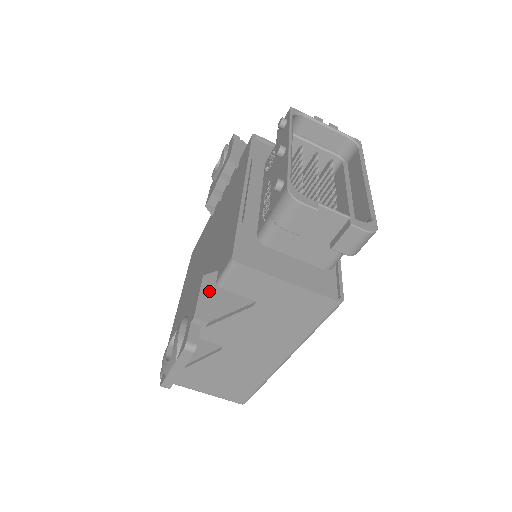
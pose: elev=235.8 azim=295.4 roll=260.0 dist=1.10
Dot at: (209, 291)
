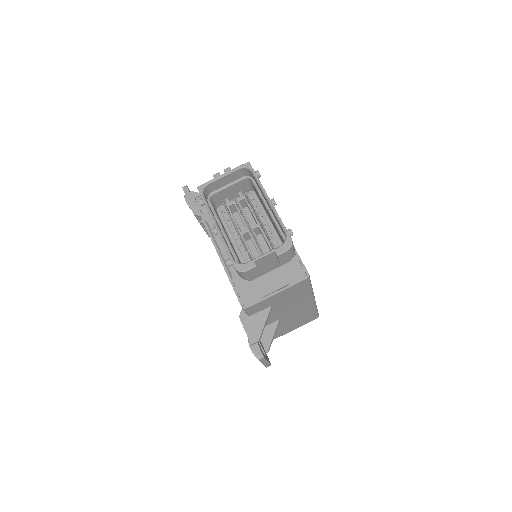
Dot at: (247, 323)
